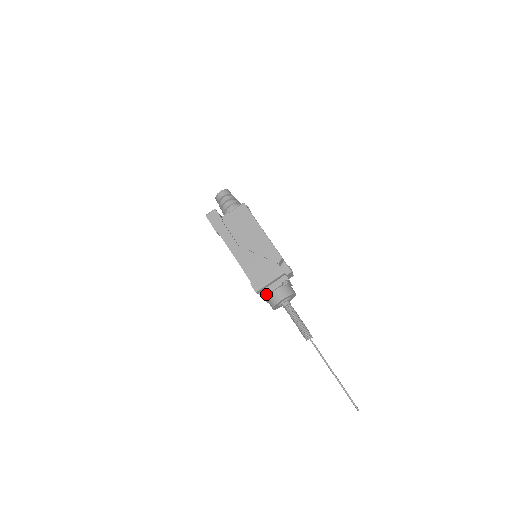
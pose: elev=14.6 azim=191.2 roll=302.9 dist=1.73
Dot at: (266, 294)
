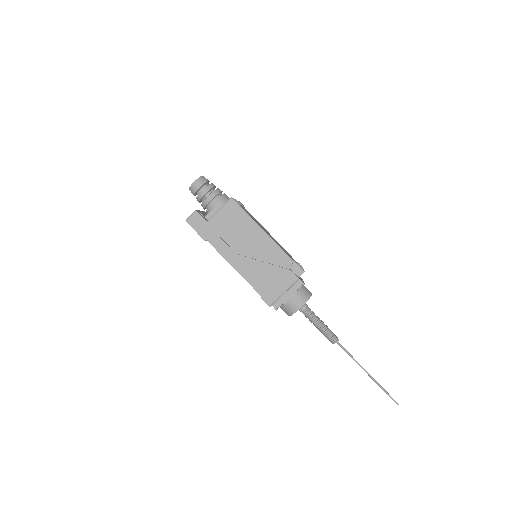
Dot at: (279, 303)
